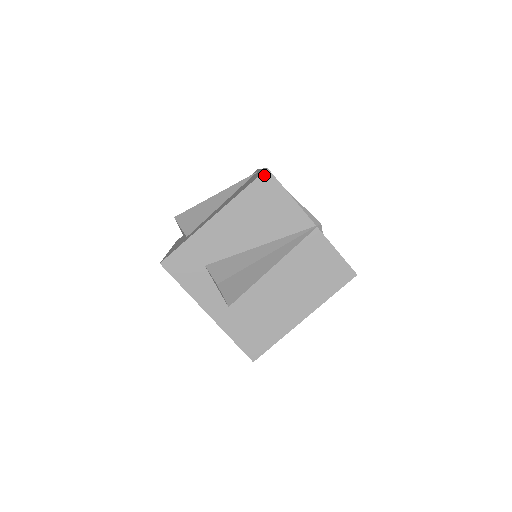
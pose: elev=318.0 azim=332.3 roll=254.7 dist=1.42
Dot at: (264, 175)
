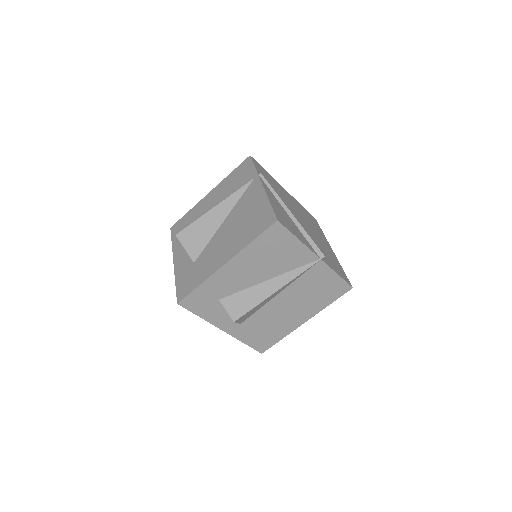
Dot at: (274, 226)
